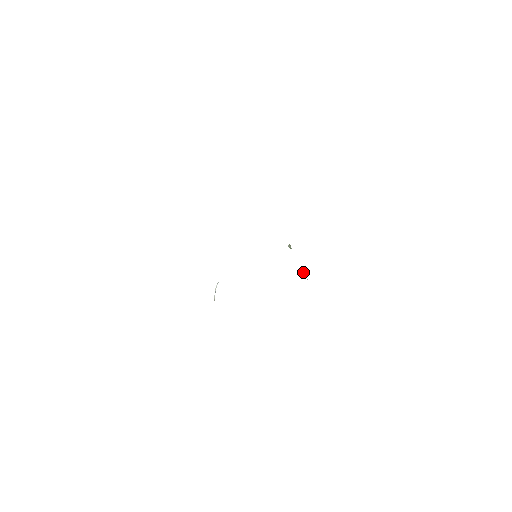
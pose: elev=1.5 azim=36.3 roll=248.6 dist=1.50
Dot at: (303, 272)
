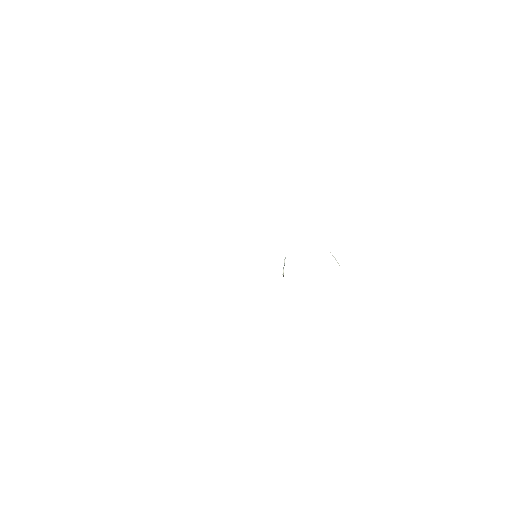
Dot at: occluded
